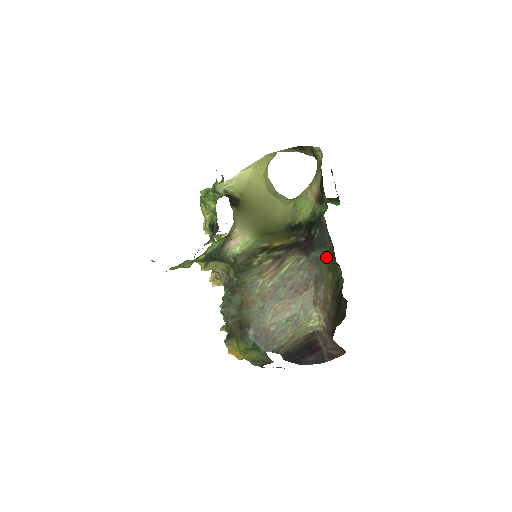
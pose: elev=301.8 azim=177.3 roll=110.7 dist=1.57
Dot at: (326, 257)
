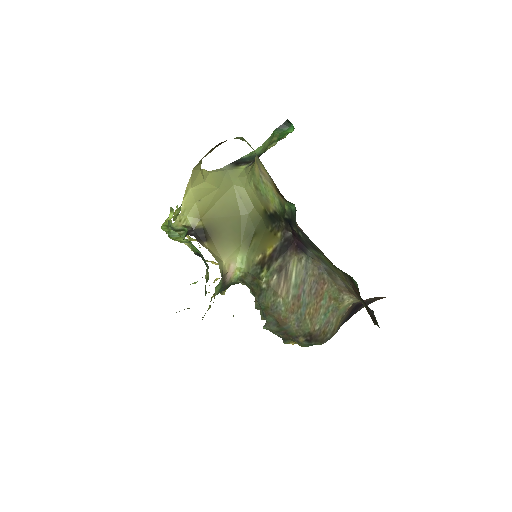
Dot at: (325, 259)
